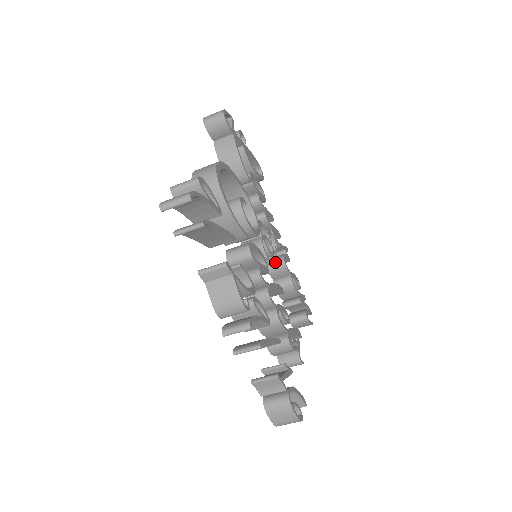
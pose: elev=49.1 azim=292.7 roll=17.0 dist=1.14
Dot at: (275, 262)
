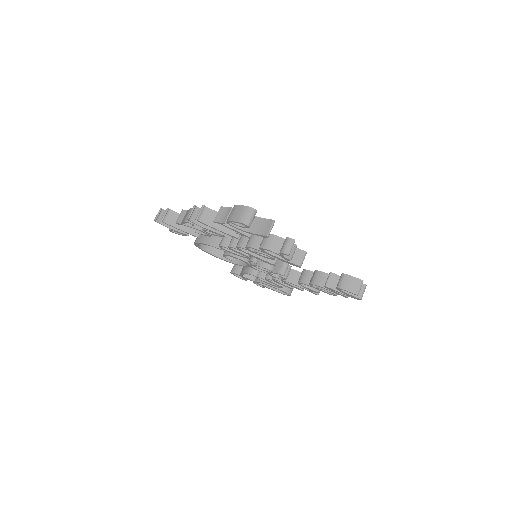
Dot at: (285, 264)
